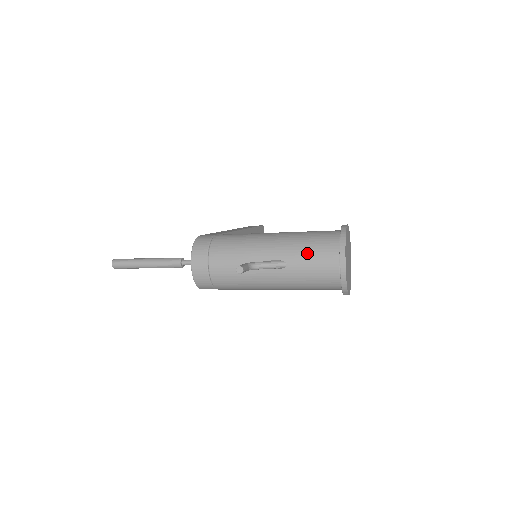
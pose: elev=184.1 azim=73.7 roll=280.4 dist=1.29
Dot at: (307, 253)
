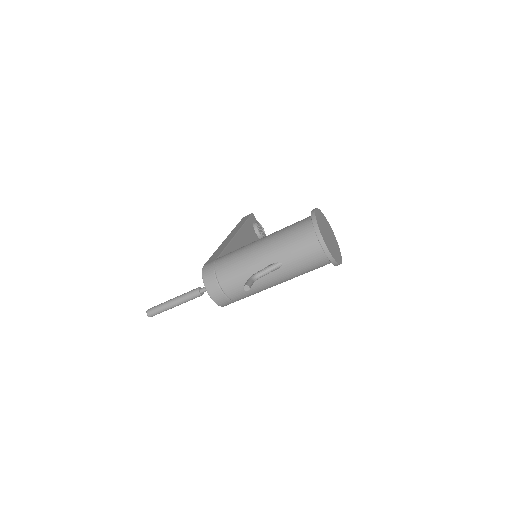
Dot at: (293, 249)
